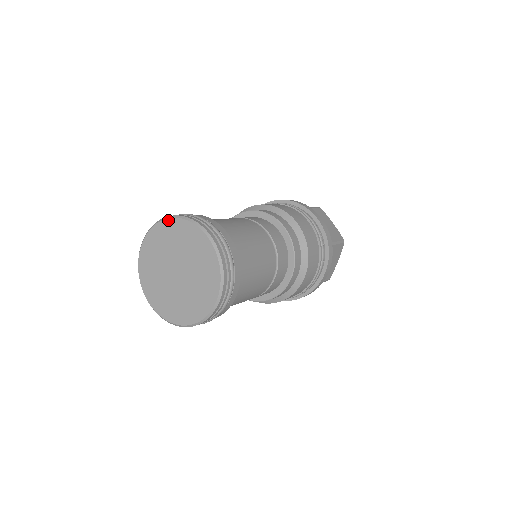
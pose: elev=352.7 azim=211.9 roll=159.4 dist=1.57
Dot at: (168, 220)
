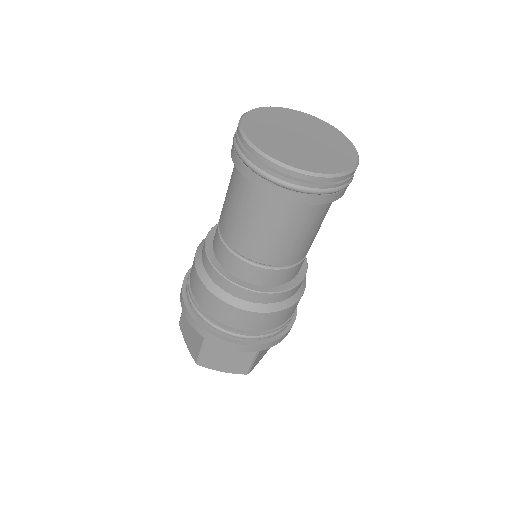
Dot at: (252, 111)
